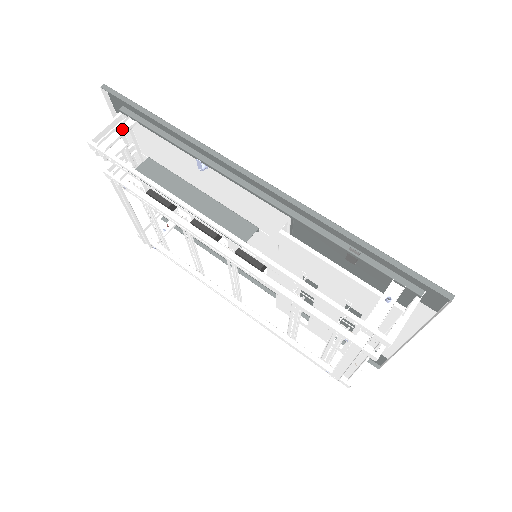
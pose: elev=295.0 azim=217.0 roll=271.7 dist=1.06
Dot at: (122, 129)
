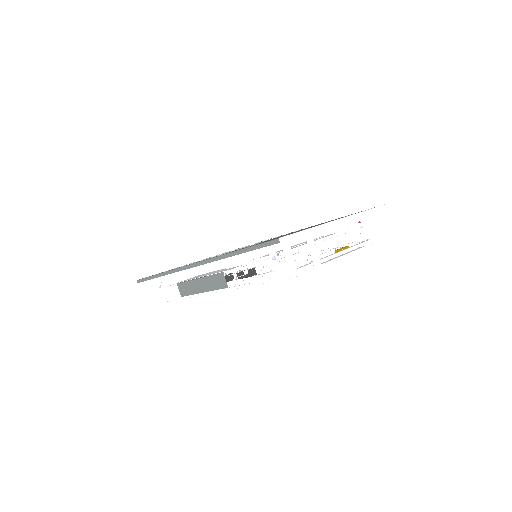
Dot at: (160, 287)
